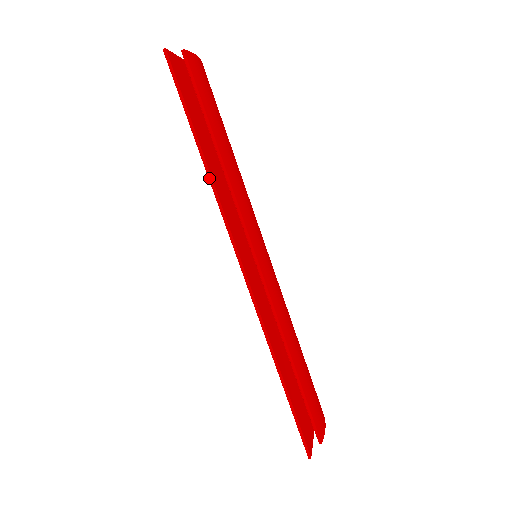
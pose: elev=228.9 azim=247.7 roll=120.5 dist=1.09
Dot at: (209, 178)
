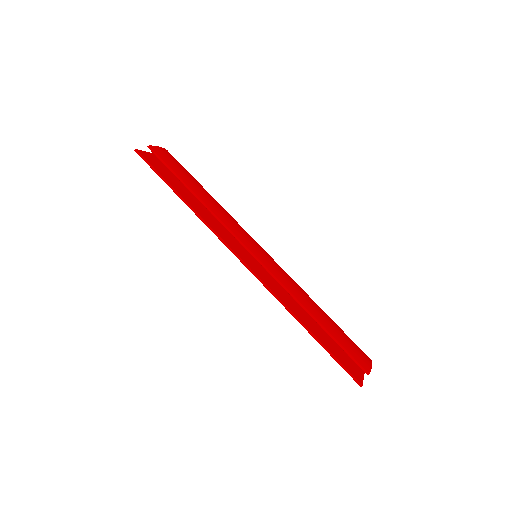
Dot at: (195, 213)
